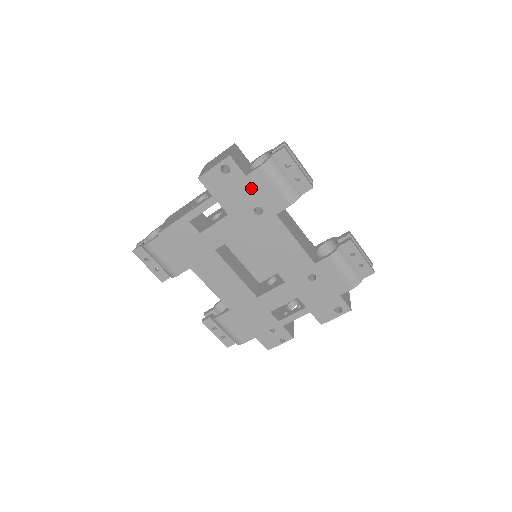
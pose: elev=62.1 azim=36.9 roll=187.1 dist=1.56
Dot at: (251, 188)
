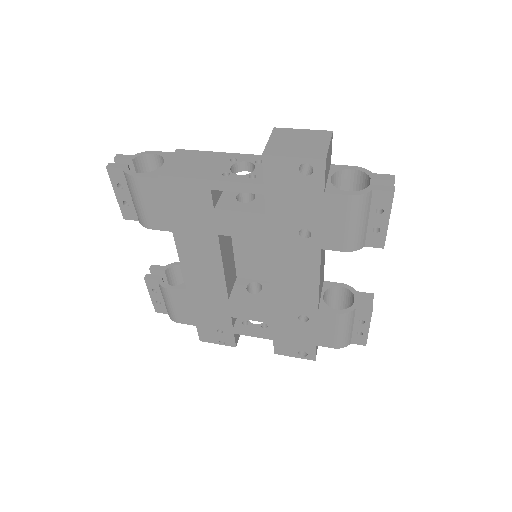
Dot at: (318, 208)
